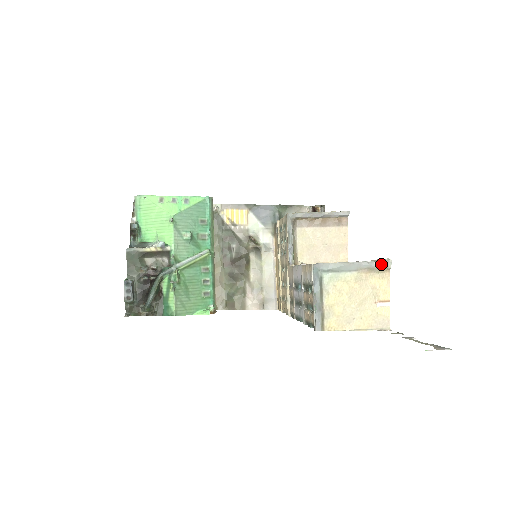
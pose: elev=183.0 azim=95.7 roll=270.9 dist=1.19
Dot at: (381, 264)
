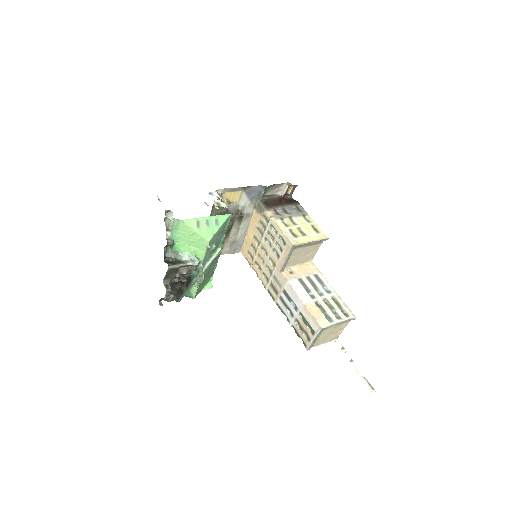
Dot at: occluded
